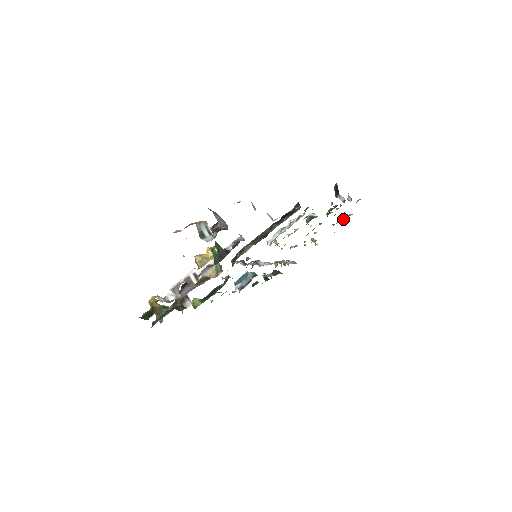
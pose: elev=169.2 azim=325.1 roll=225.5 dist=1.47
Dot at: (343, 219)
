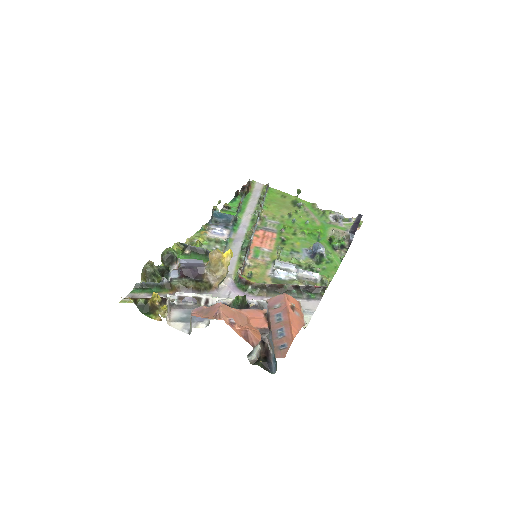
Dot at: (335, 217)
